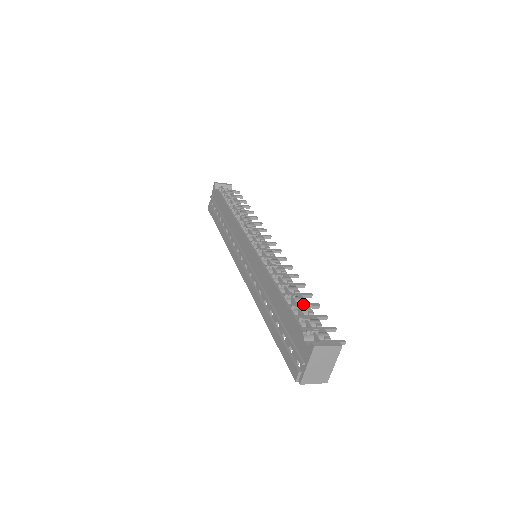
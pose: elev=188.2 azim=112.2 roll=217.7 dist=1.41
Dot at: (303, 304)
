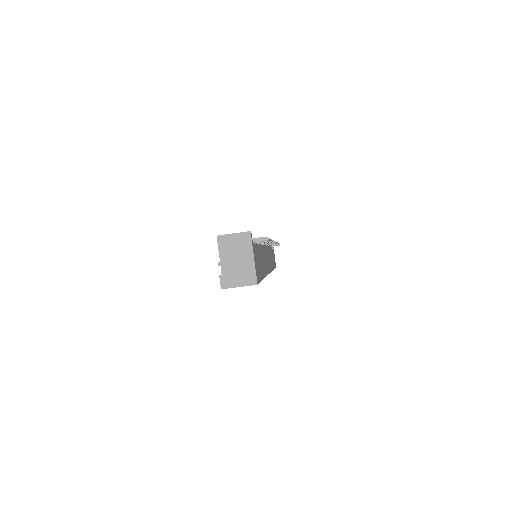
Dot at: occluded
